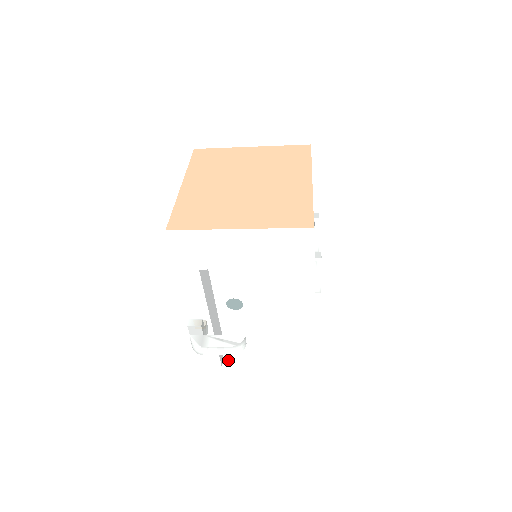
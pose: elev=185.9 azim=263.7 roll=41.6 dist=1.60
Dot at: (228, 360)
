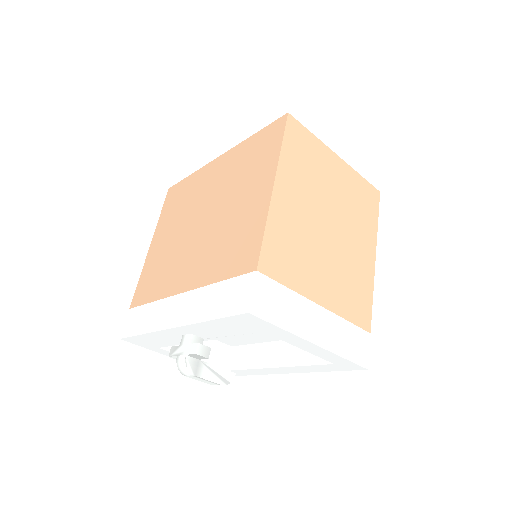
Dot at: occluded
